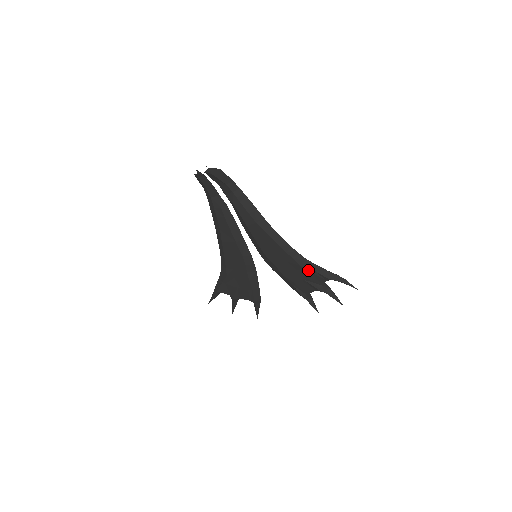
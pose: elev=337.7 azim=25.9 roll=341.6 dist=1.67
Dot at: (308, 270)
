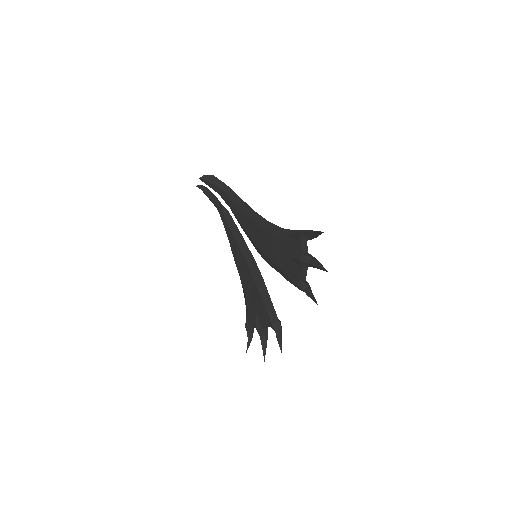
Dot at: (285, 240)
